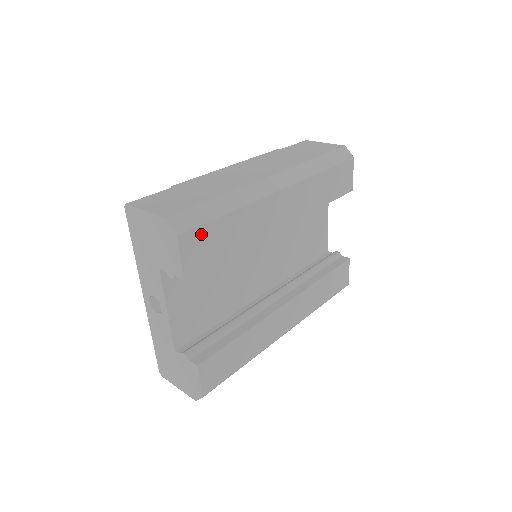
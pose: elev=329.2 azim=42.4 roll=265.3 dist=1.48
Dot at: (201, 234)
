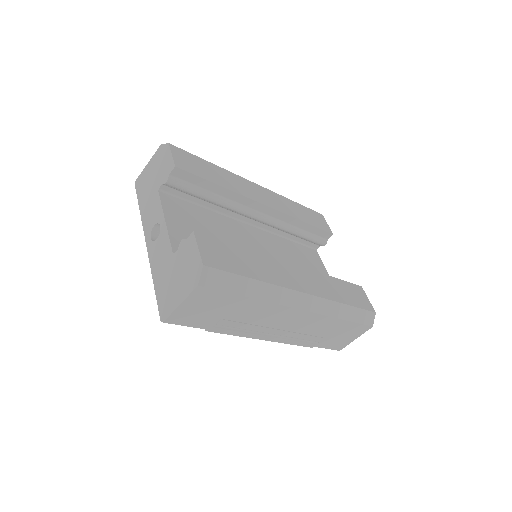
Dot at: (188, 156)
